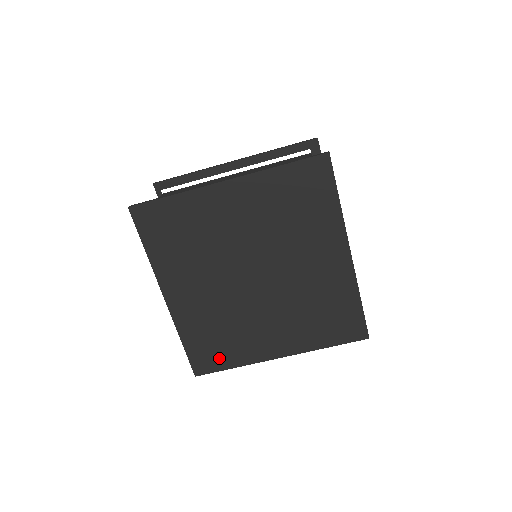
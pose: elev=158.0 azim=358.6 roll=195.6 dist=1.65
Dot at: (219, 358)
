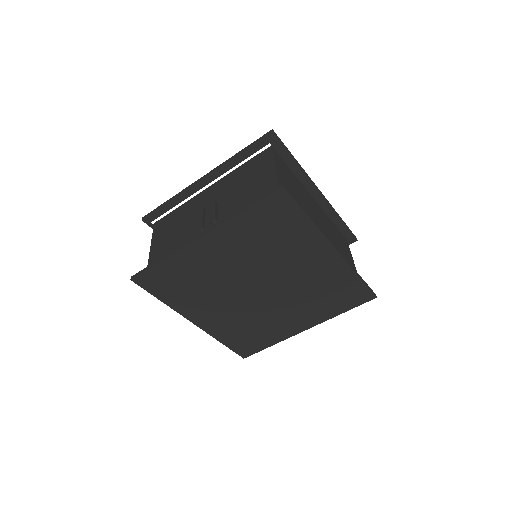
Dot at: (257, 344)
